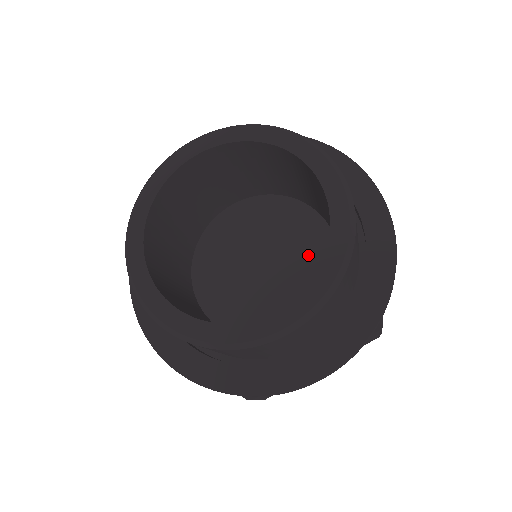
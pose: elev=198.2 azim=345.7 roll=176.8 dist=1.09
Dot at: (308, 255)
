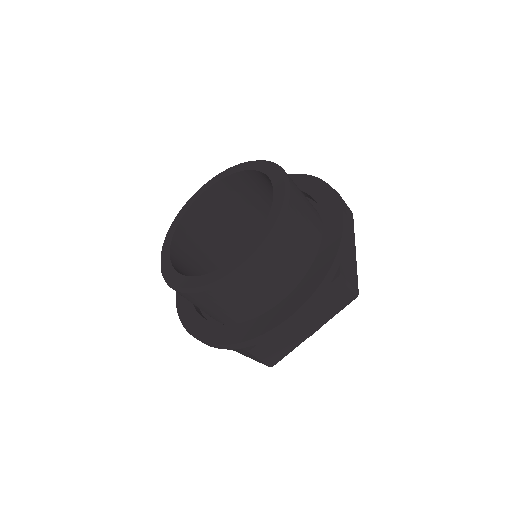
Dot at: occluded
